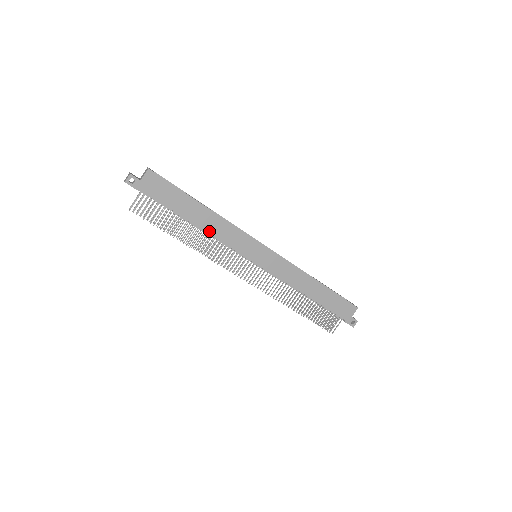
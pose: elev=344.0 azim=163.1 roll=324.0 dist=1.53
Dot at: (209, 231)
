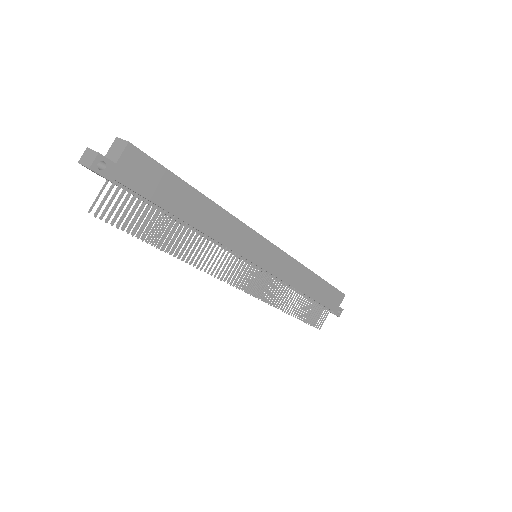
Dot at: (209, 233)
